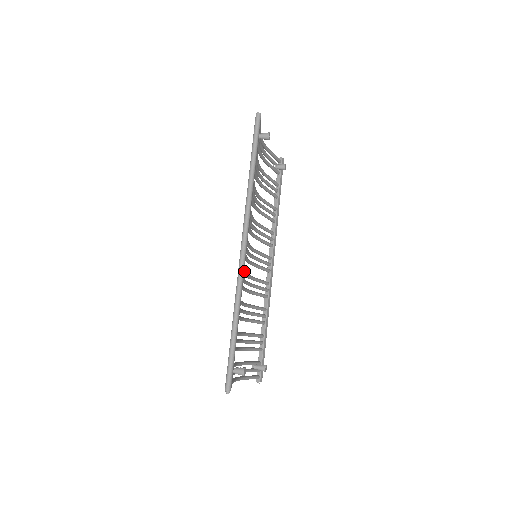
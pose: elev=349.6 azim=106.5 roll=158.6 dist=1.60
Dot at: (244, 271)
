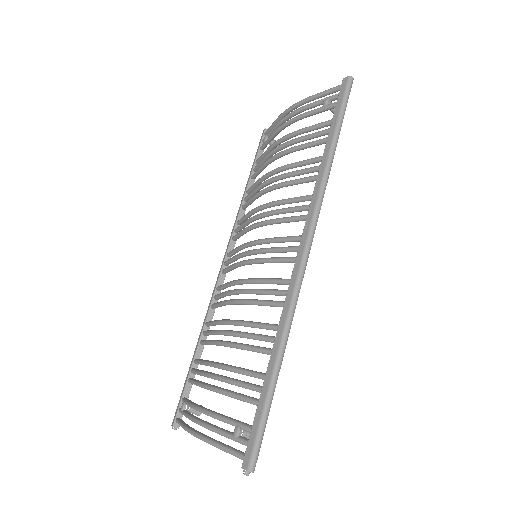
Dot at: (281, 283)
